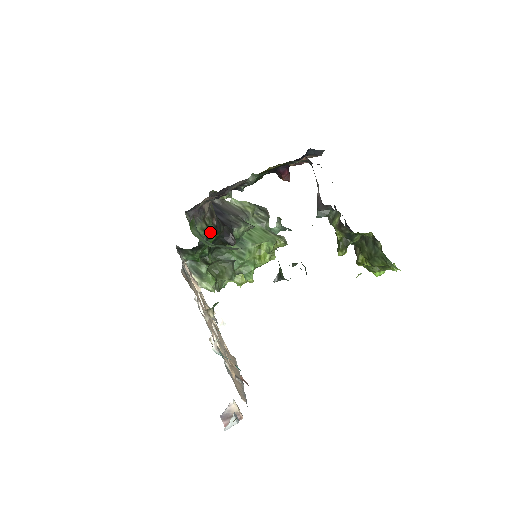
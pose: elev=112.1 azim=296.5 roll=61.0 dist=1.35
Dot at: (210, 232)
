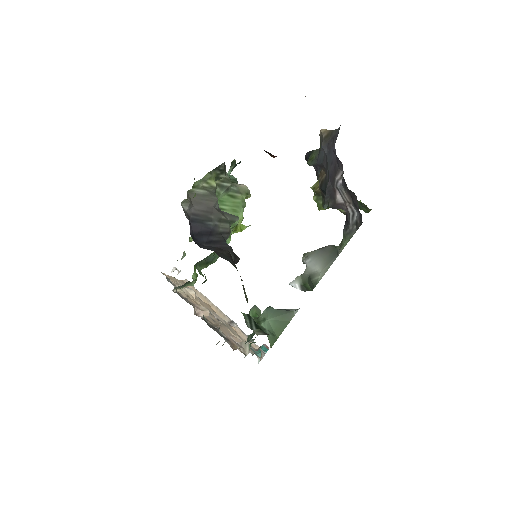
Dot at: occluded
